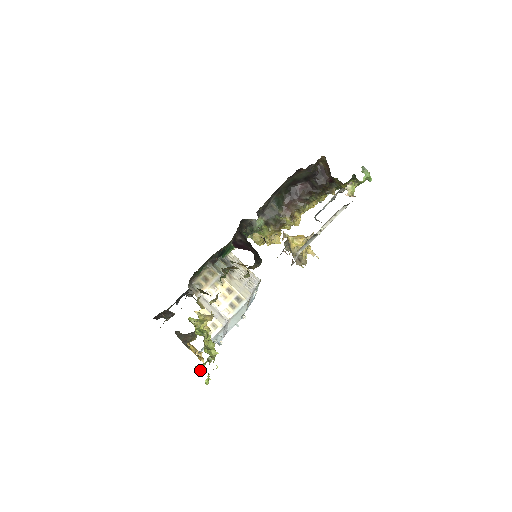
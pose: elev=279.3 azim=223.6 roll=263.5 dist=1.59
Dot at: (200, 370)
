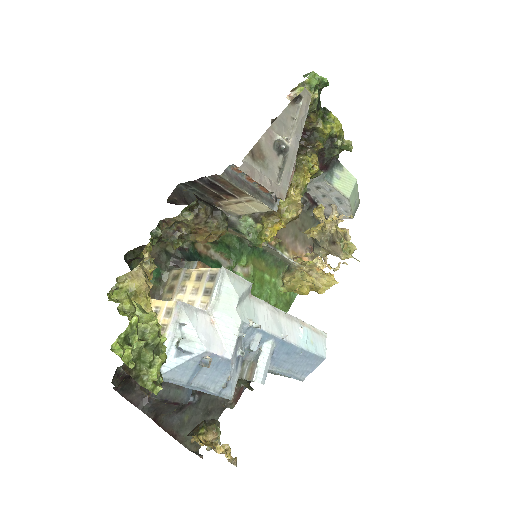
Dot at: occluded
